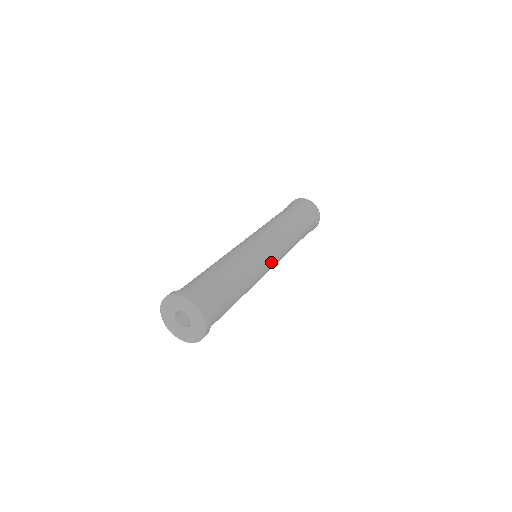
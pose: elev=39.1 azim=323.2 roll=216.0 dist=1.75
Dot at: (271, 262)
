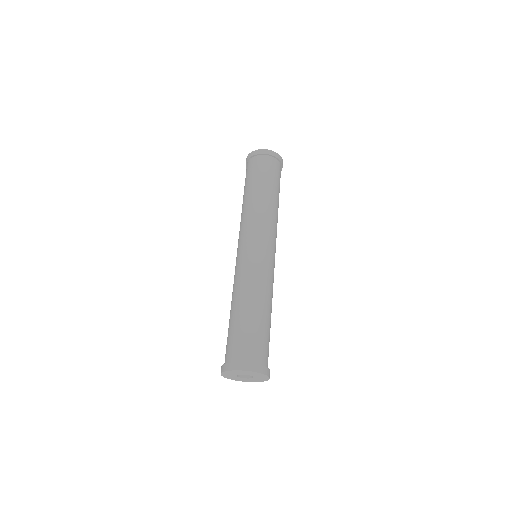
Dot at: occluded
